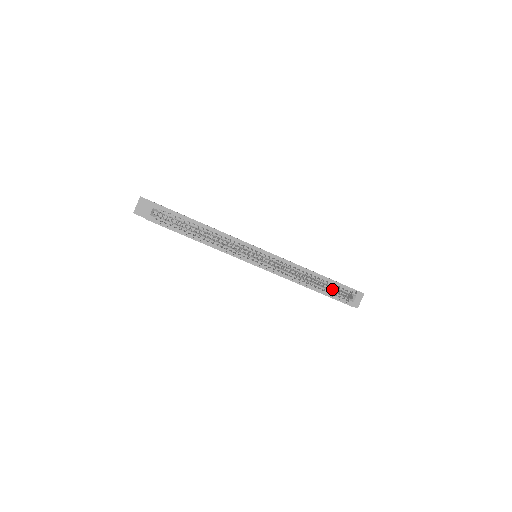
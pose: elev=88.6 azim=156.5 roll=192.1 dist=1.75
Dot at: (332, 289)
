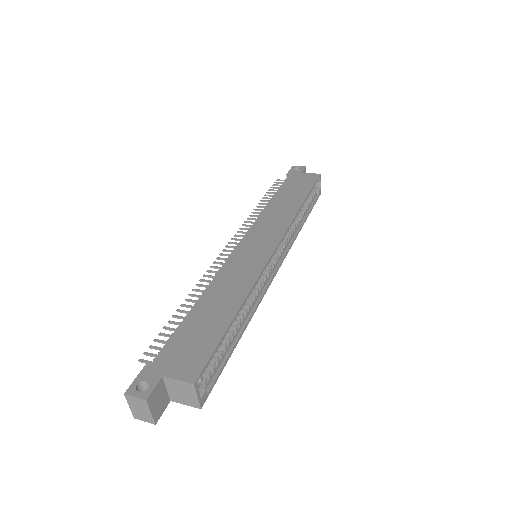
Dot at: occluded
